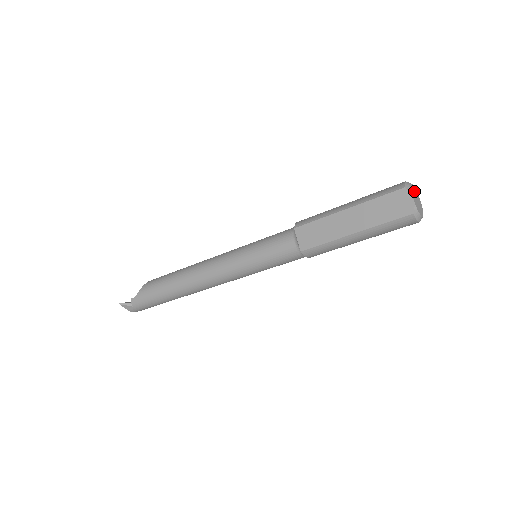
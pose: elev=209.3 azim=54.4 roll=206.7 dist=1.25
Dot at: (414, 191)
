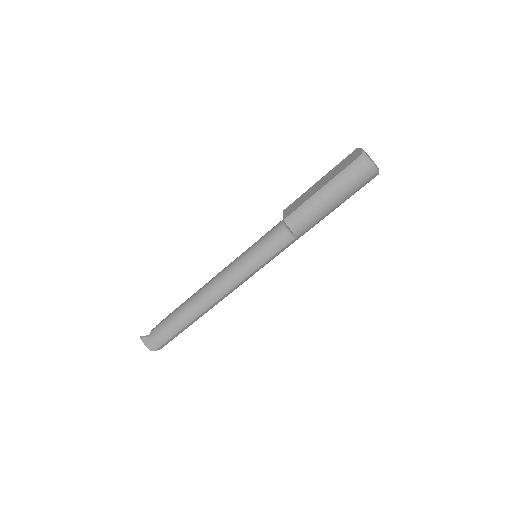
Dot at: occluded
